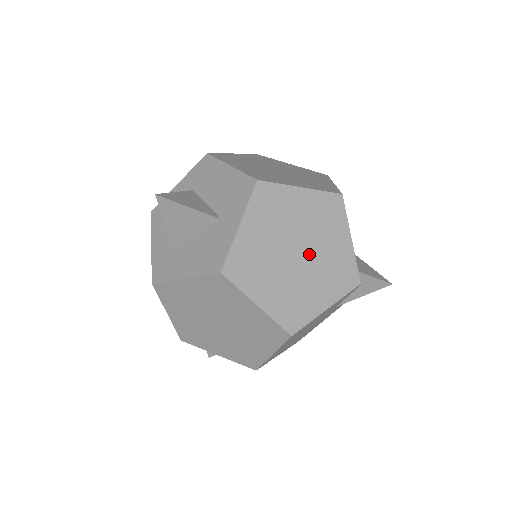
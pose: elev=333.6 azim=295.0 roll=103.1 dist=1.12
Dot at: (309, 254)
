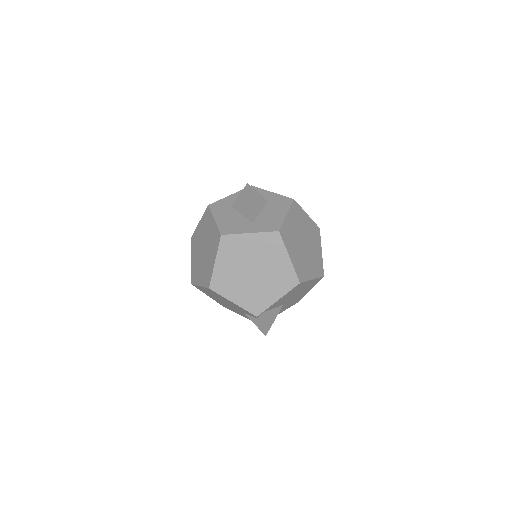
Dot at: (256, 278)
